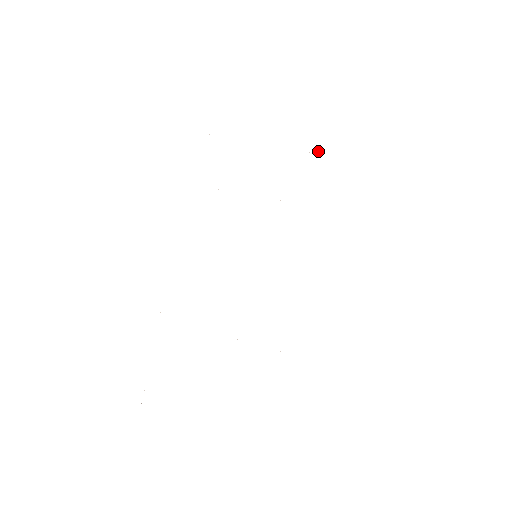
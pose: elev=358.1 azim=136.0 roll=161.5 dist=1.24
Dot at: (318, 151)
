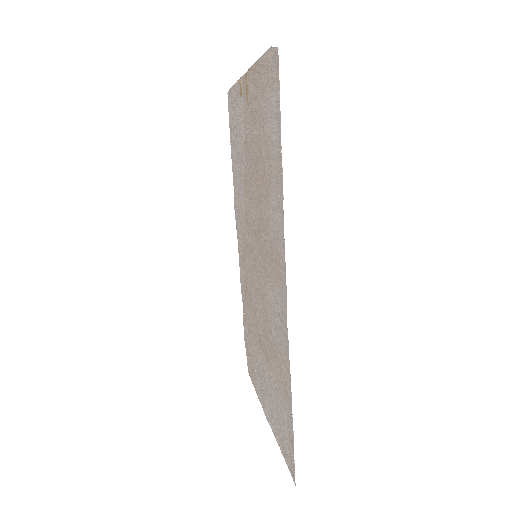
Dot at: (234, 87)
